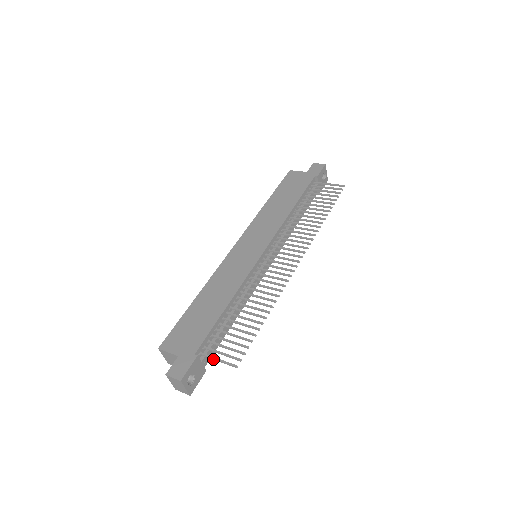
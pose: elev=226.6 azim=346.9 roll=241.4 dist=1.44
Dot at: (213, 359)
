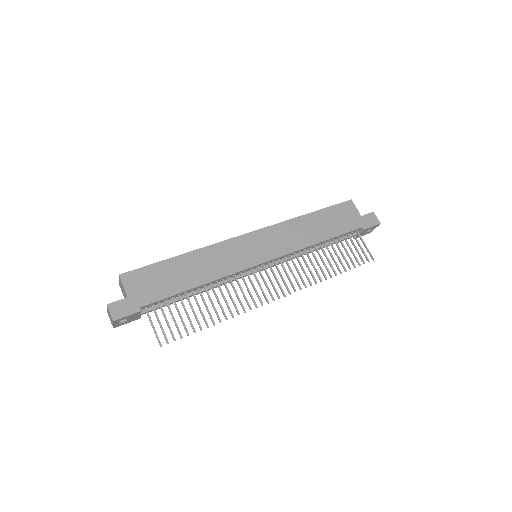
Dot at: (150, 322)
